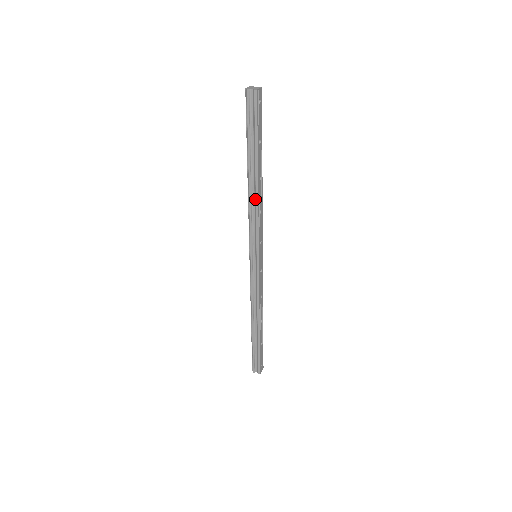
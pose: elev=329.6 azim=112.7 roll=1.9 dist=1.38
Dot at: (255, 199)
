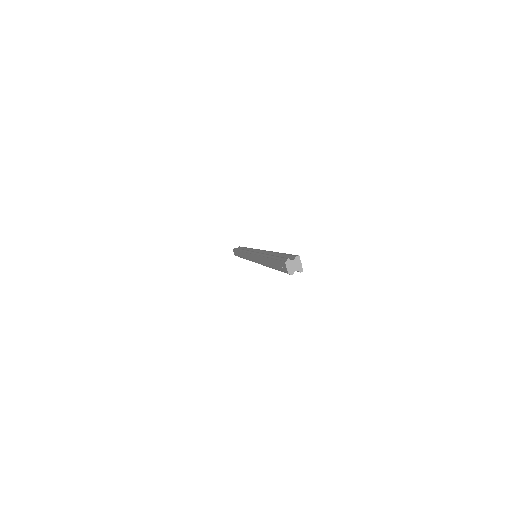
Dot at: occluded
